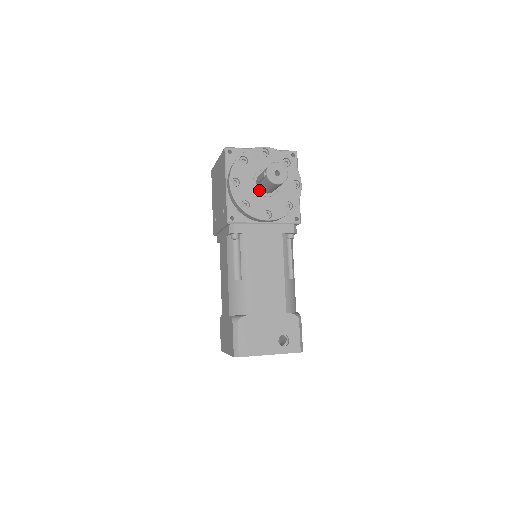
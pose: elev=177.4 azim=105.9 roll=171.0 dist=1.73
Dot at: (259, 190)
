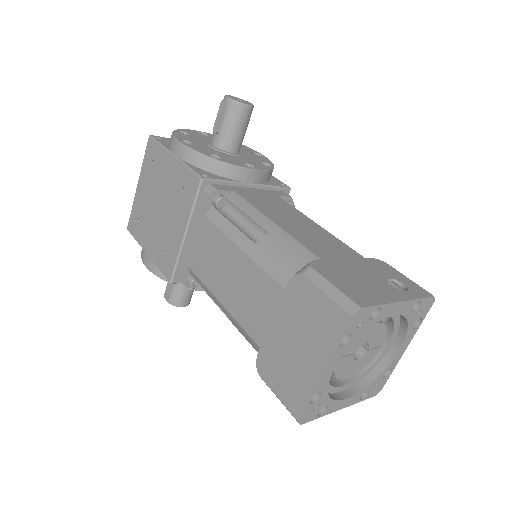
Dot at: (221, 150)
